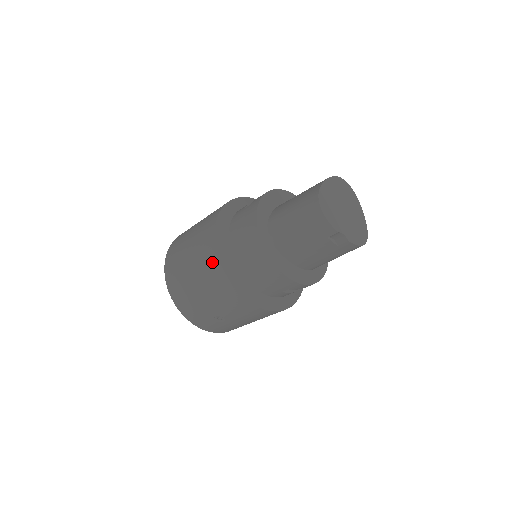
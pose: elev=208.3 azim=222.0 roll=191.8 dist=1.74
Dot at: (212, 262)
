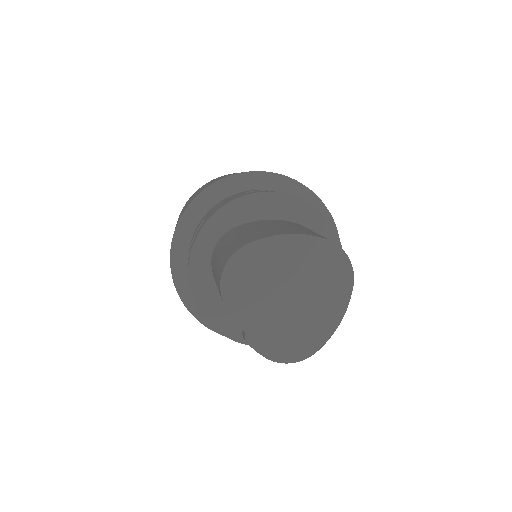
Dot at: occluded
